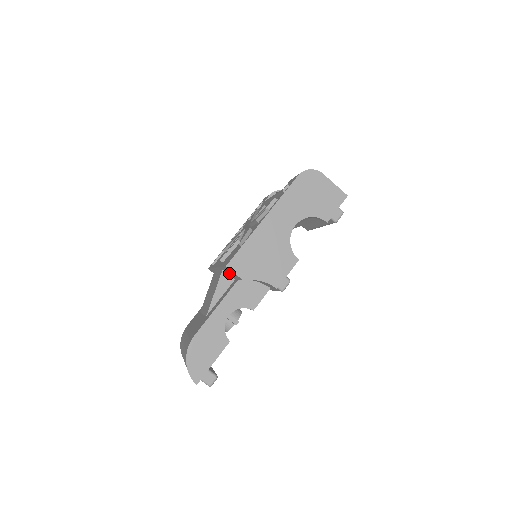
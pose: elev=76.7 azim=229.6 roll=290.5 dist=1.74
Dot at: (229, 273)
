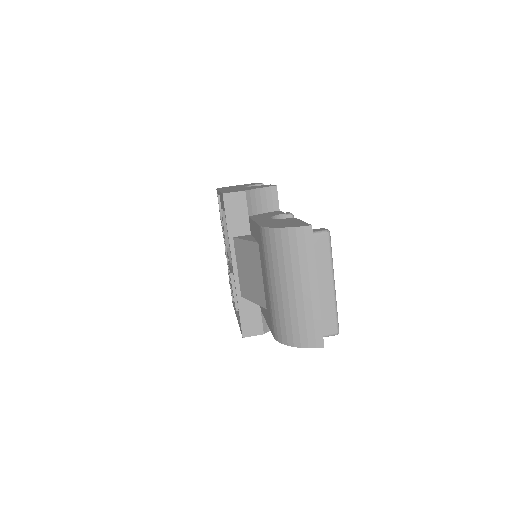
Dot at: (238, 223)
